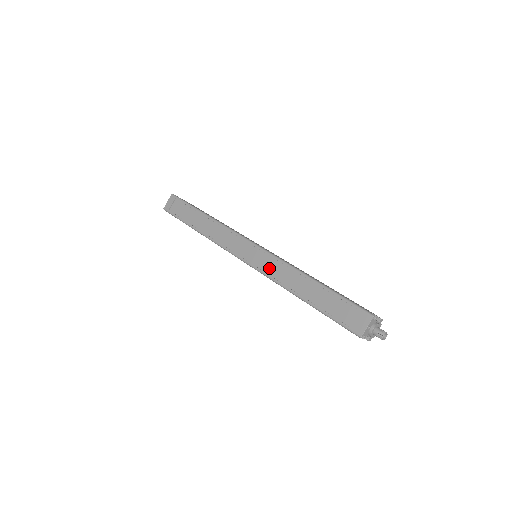
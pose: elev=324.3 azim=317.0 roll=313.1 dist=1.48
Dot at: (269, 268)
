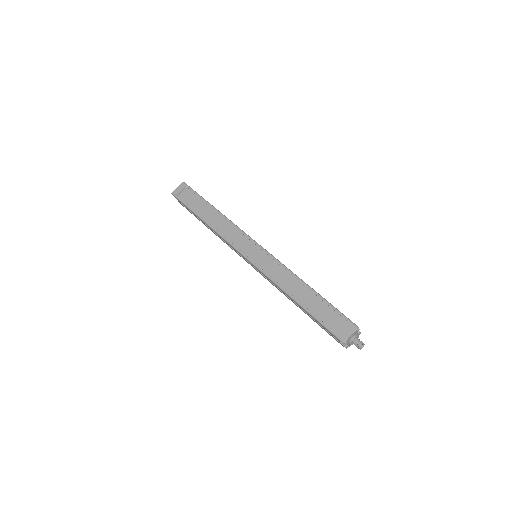
Dot at: (269, 269)
